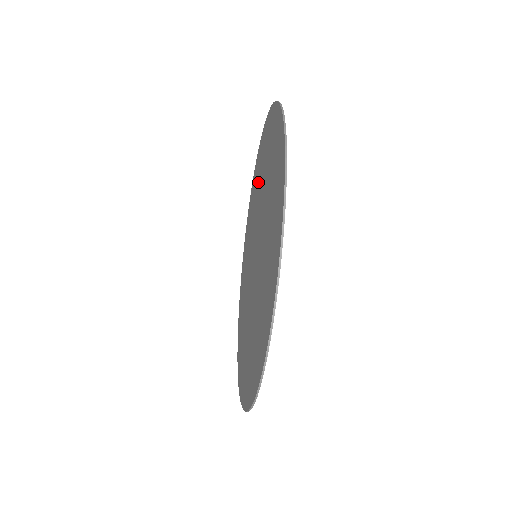
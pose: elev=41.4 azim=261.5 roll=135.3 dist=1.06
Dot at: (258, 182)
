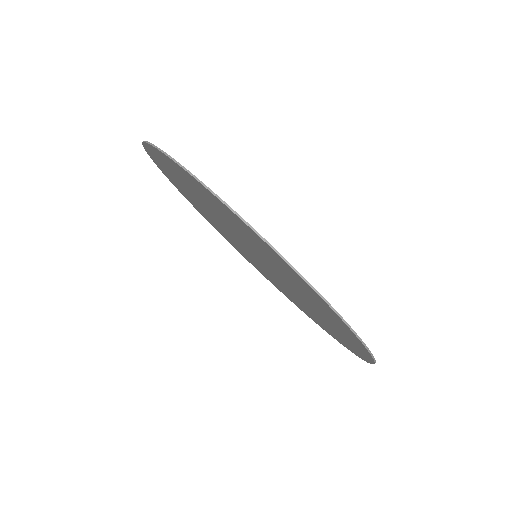
Dot at: occluded
